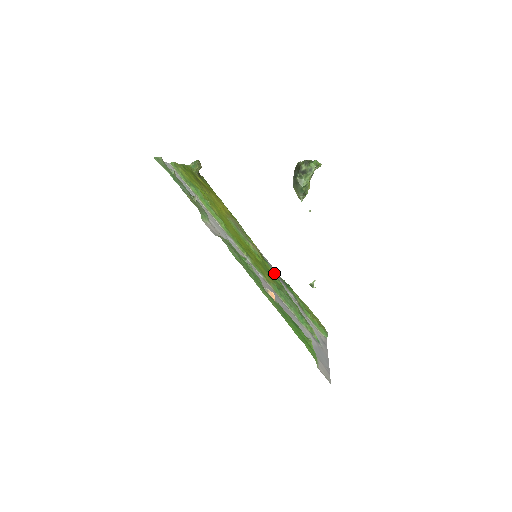
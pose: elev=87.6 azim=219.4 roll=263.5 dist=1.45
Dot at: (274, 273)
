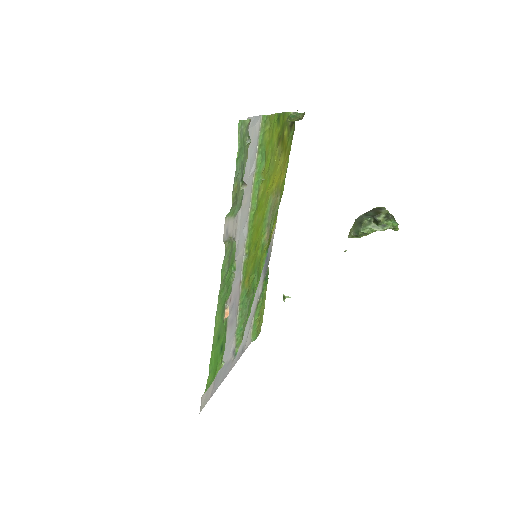
Dot at: (262, 268)
